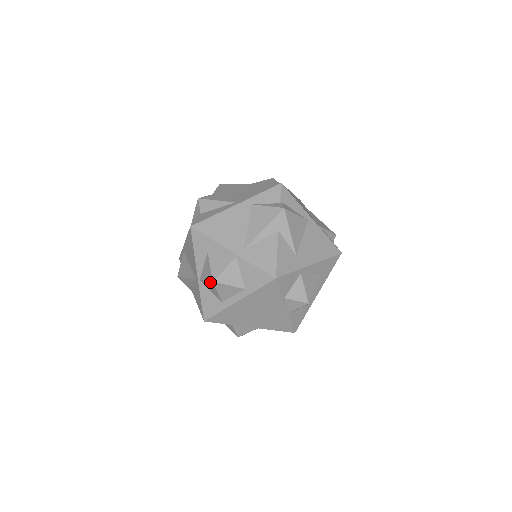
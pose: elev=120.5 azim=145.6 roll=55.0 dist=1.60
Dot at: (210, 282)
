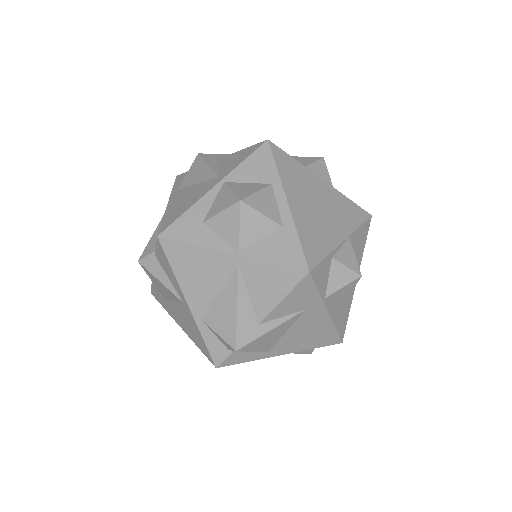
Dot at: (242, 213)
